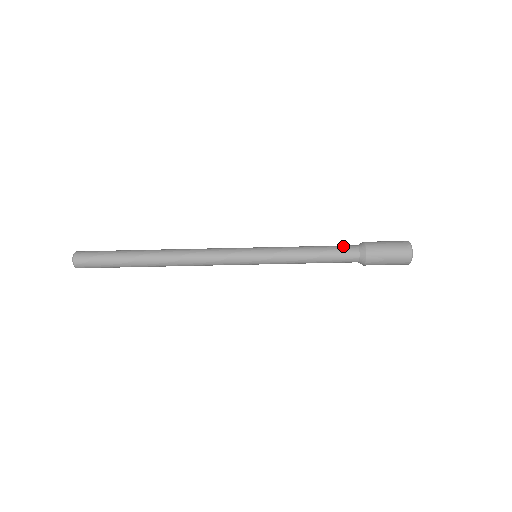
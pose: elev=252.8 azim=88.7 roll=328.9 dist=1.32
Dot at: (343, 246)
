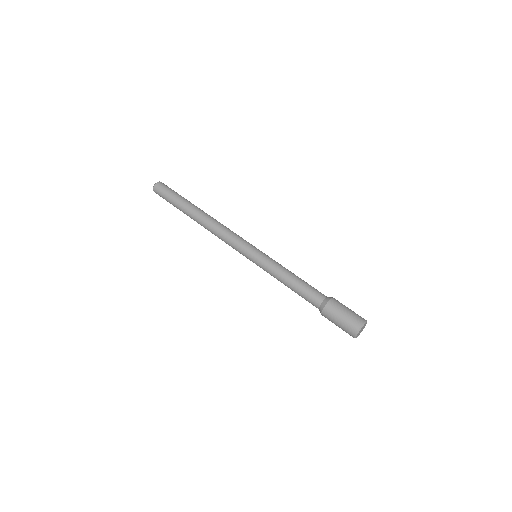
Dot at: (316, 289)
